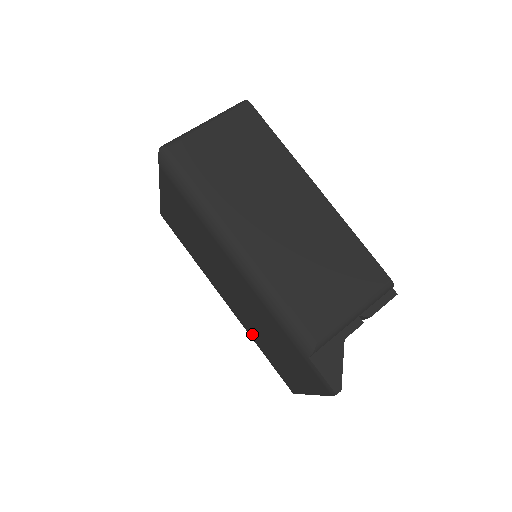
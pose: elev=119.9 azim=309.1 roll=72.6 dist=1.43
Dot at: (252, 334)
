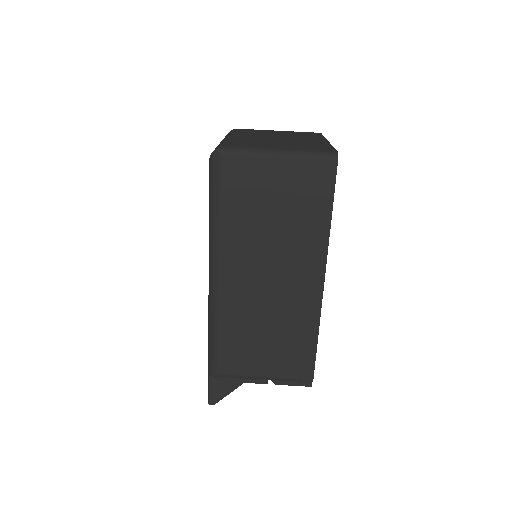
Dot at: occluded
